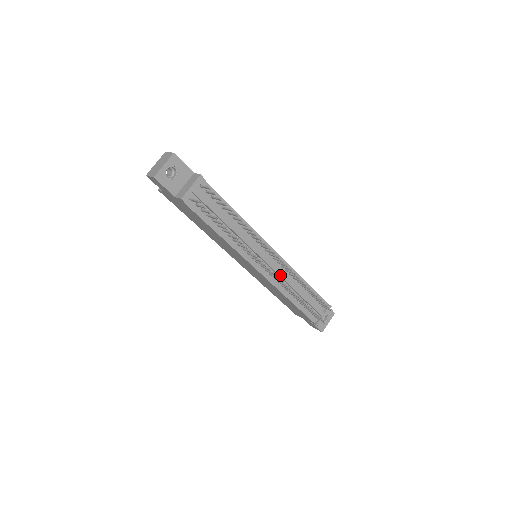
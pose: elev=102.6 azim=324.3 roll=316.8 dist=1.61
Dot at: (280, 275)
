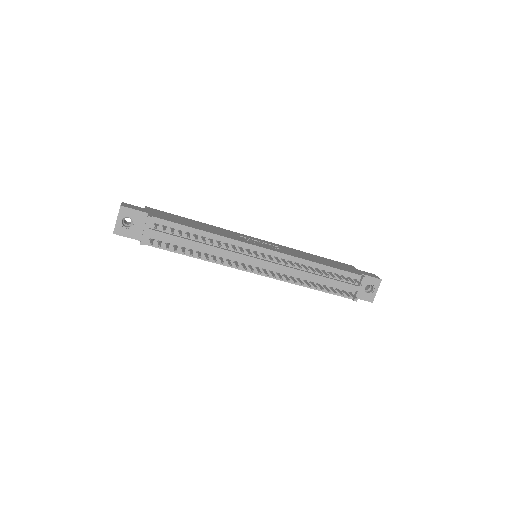
Dot at: (282, 270)
